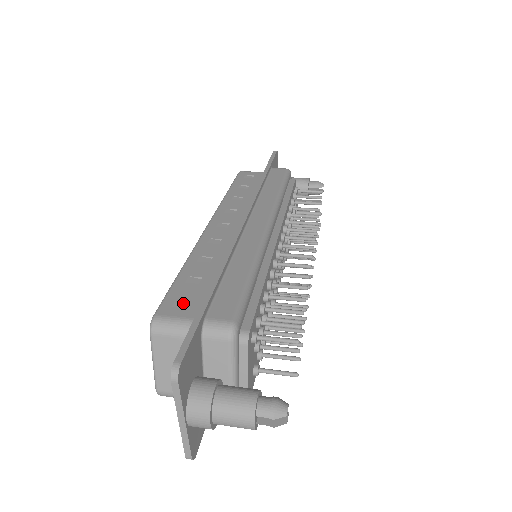
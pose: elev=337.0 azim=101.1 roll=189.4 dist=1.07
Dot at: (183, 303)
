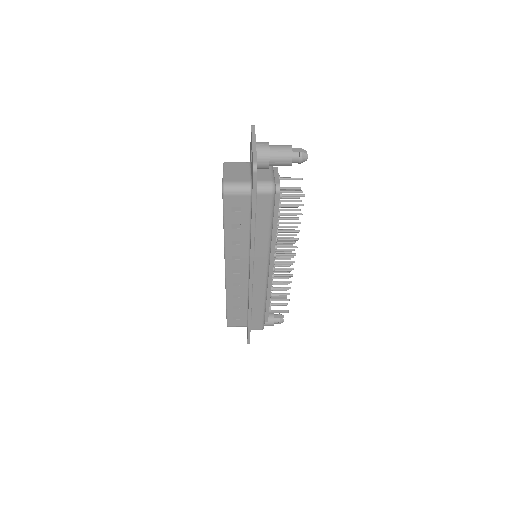
Dot at: occluded
